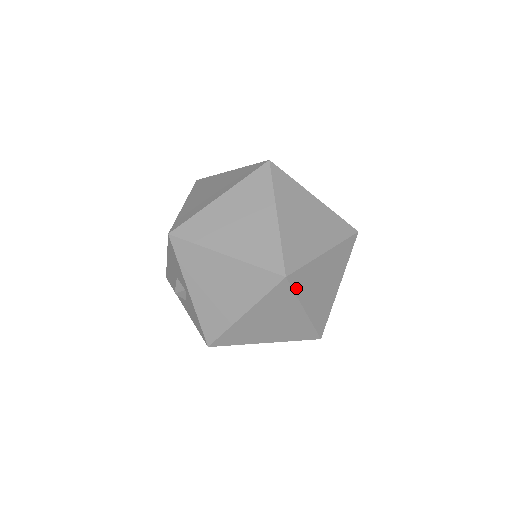
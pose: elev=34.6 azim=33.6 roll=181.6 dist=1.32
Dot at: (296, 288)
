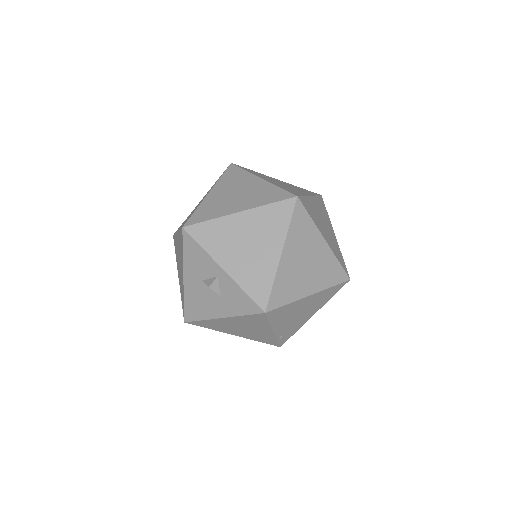
Dot at: (309, 213)
